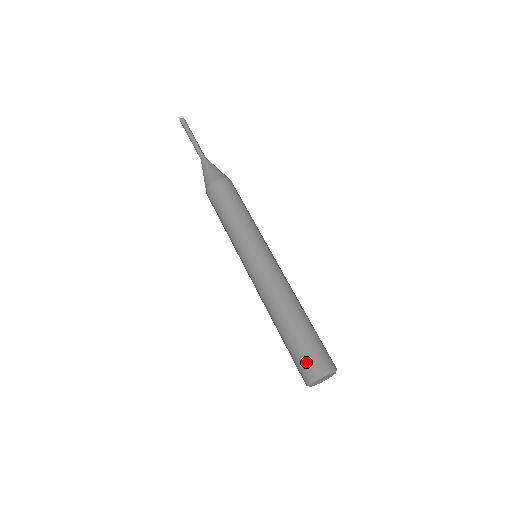
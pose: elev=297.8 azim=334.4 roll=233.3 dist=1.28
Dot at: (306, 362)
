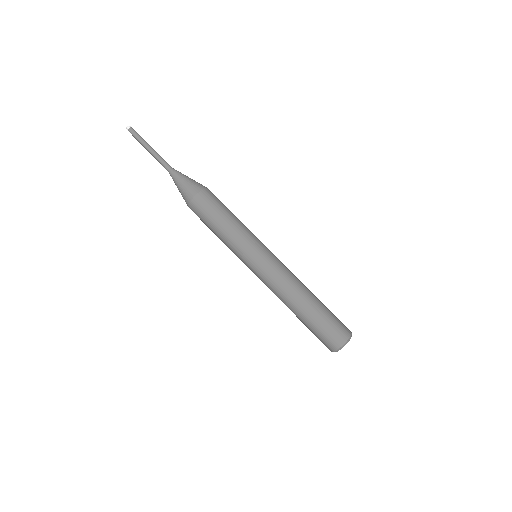
Dot at: (322, 342)
